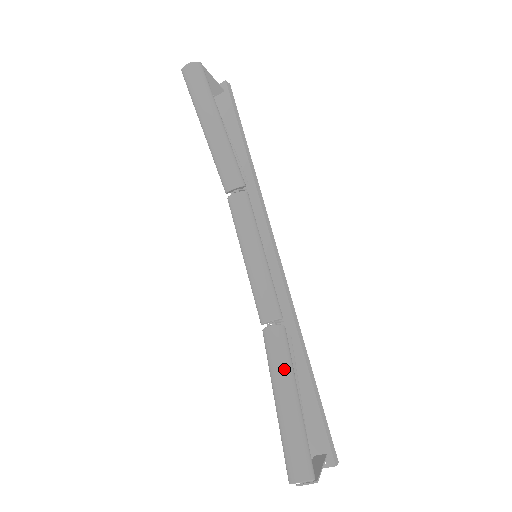
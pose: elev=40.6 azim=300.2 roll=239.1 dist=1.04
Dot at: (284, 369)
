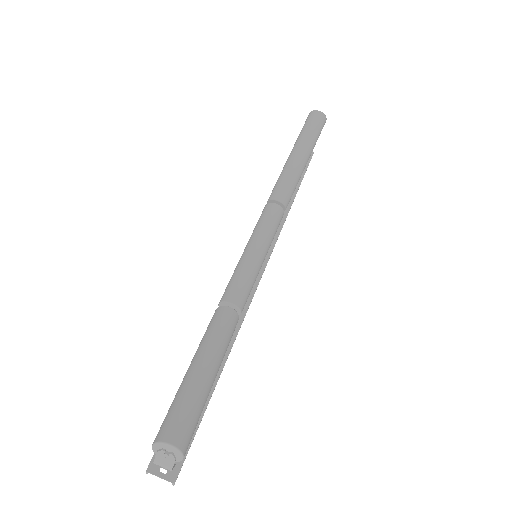
Dot at: (222, 346)
